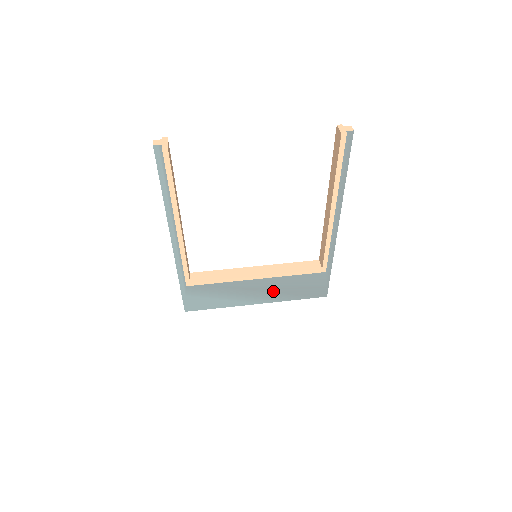
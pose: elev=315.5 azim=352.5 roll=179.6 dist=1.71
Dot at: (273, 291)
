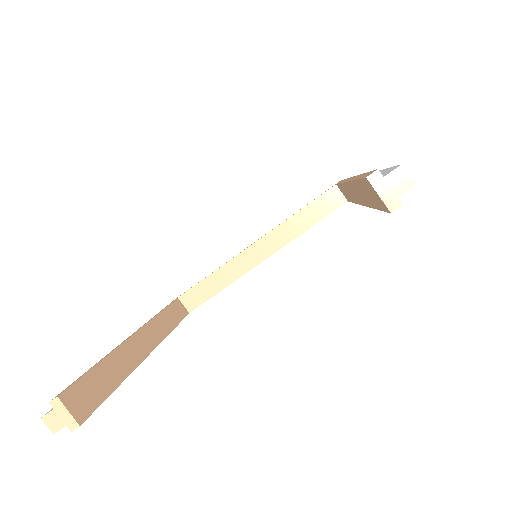
Dot at: occluded
